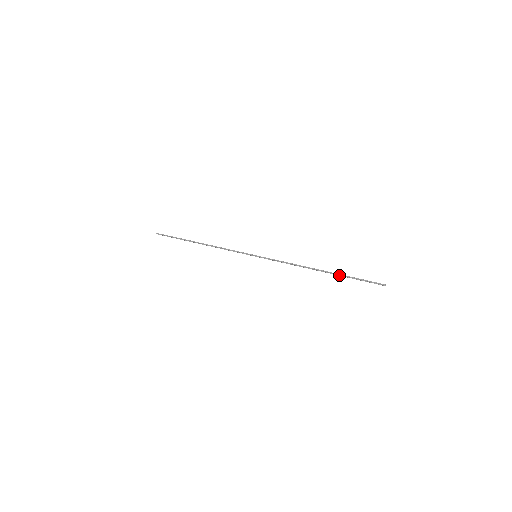
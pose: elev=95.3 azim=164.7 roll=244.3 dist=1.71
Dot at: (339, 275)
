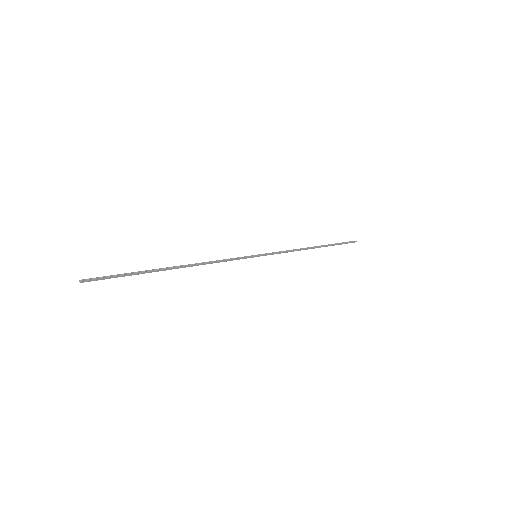
Dot at: (329, 245)
